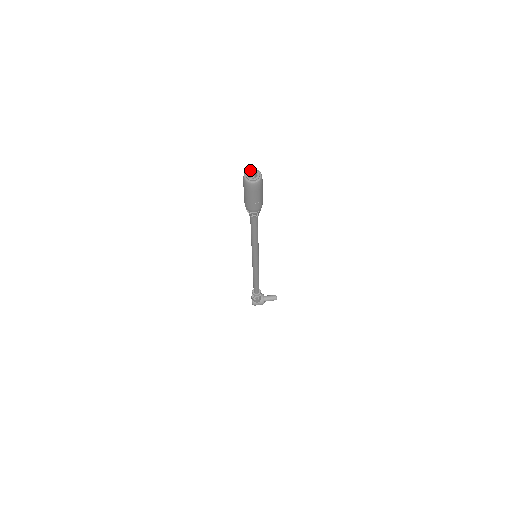
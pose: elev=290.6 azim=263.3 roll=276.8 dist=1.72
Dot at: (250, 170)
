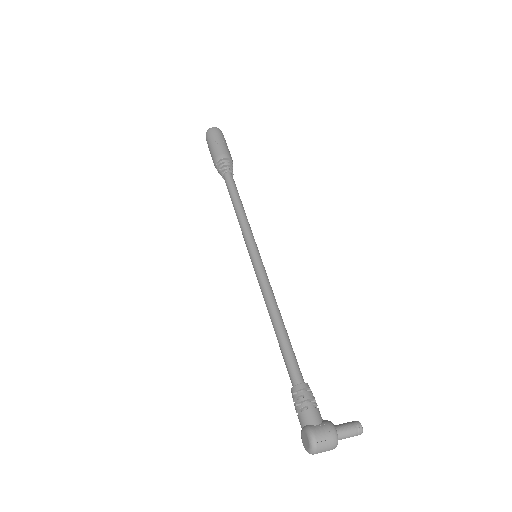
Dot at: occluded
